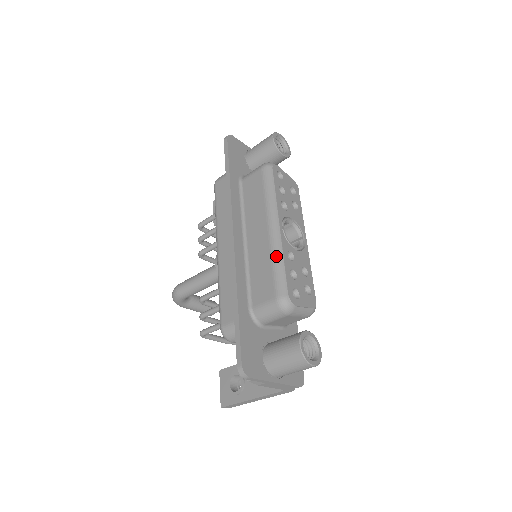
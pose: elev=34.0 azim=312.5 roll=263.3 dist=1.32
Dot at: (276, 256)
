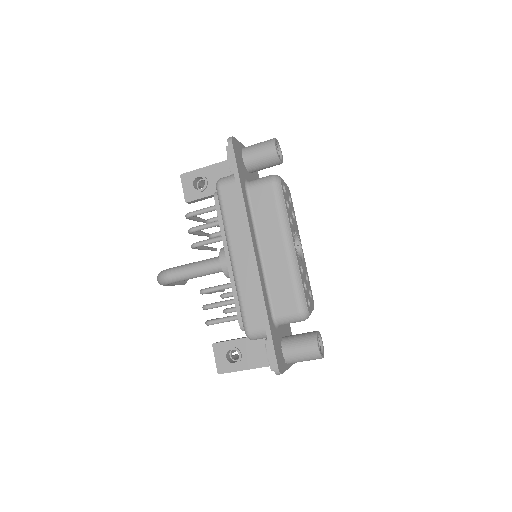
Dot at: (295, 274)
